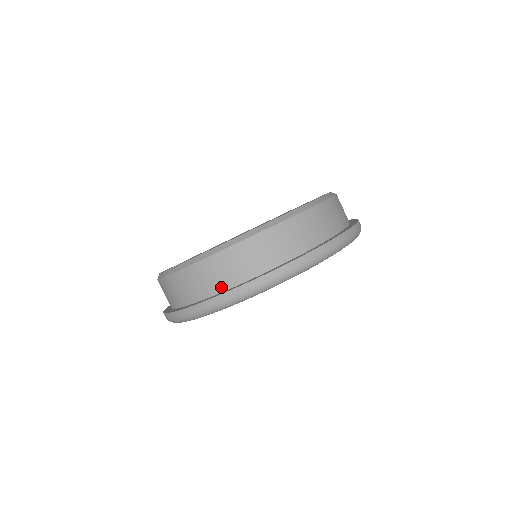
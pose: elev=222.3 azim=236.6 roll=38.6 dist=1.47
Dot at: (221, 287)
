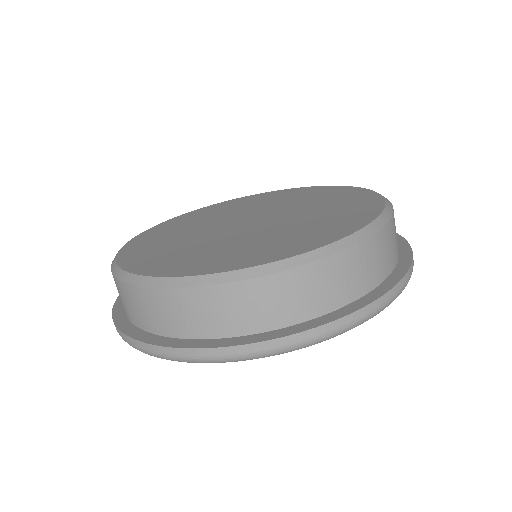
Dot at: (182, 332)
